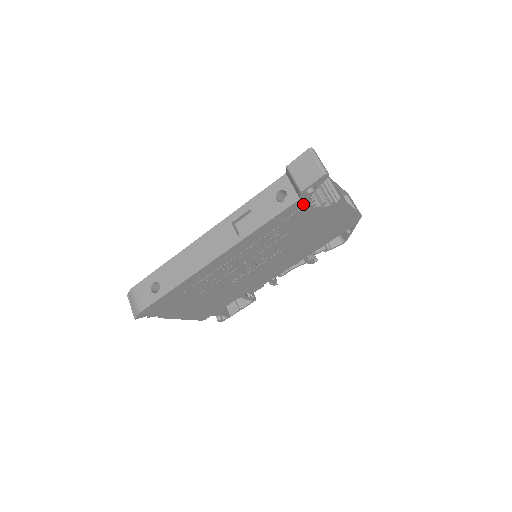
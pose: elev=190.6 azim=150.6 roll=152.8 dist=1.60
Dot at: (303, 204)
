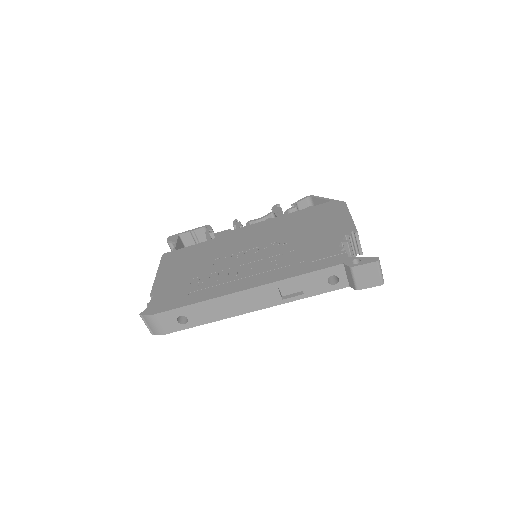
Dot at: occluded
